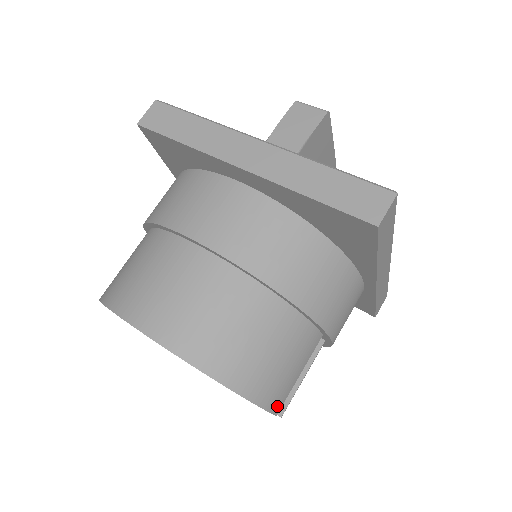
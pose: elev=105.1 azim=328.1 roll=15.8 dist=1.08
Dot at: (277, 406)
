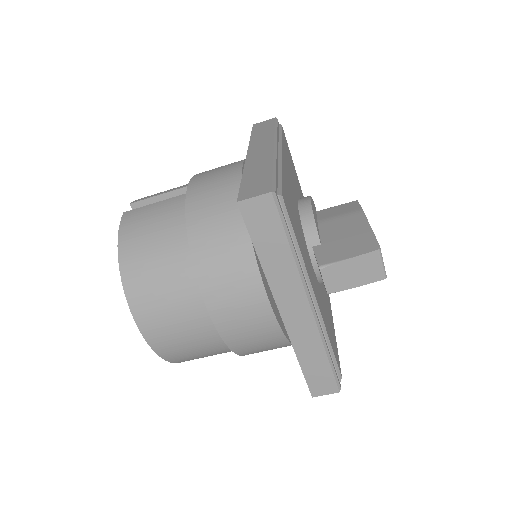
Dot at: occluded
